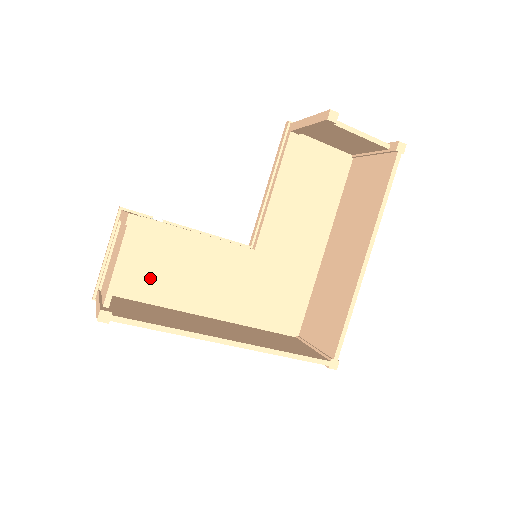
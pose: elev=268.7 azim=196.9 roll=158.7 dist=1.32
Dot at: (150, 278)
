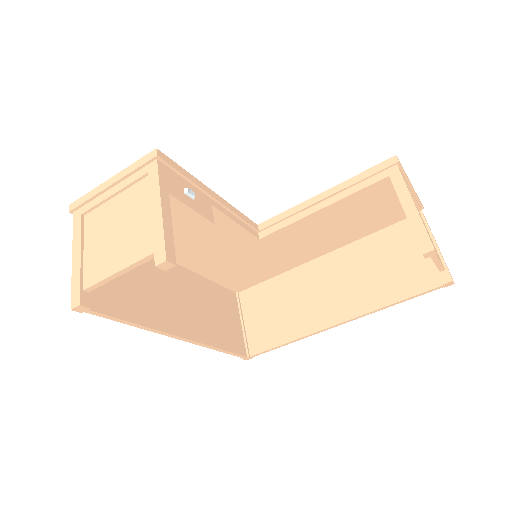
Dot at: occluded
